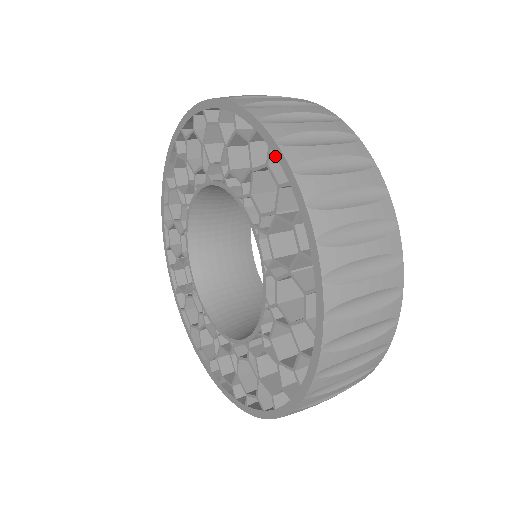
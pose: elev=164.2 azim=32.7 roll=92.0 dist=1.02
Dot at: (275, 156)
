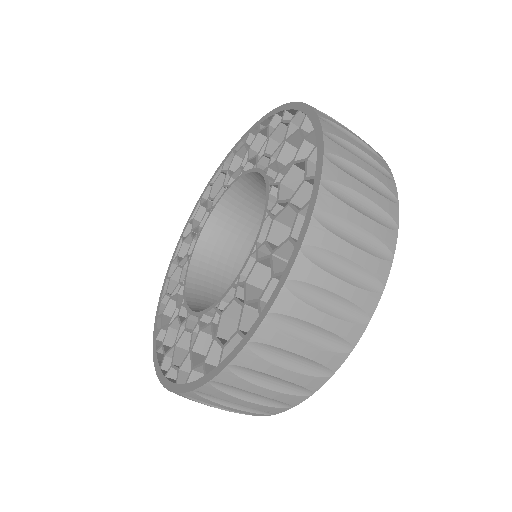
Dot at: (277, 285)
